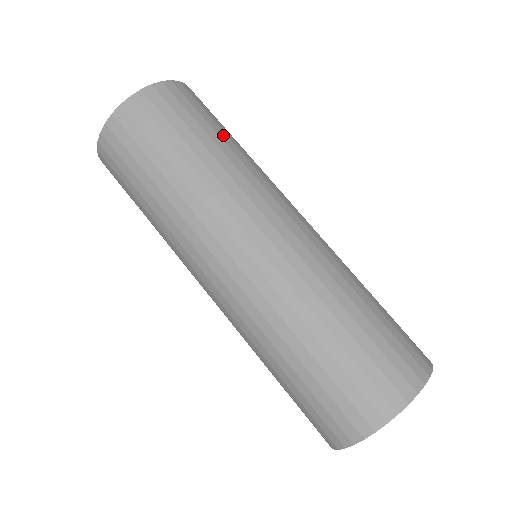
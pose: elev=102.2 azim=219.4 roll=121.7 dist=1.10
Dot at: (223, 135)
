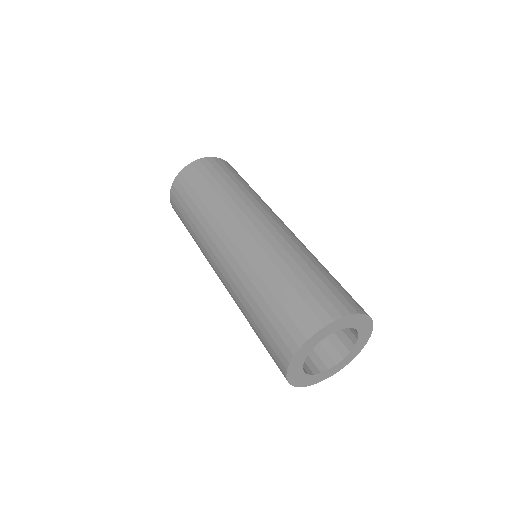
Dot at: occluded
